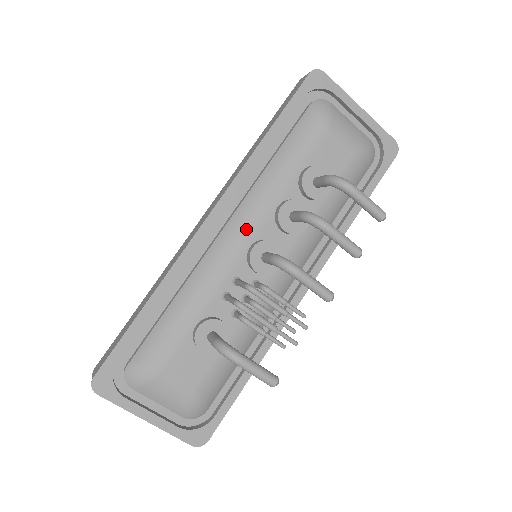
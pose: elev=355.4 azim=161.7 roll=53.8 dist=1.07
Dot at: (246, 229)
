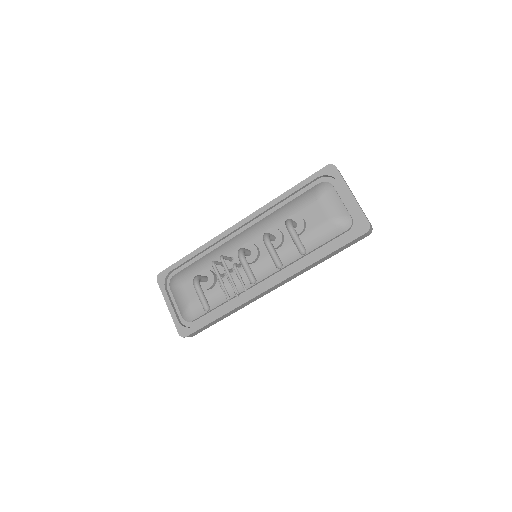
Dot at: (249, 235)
